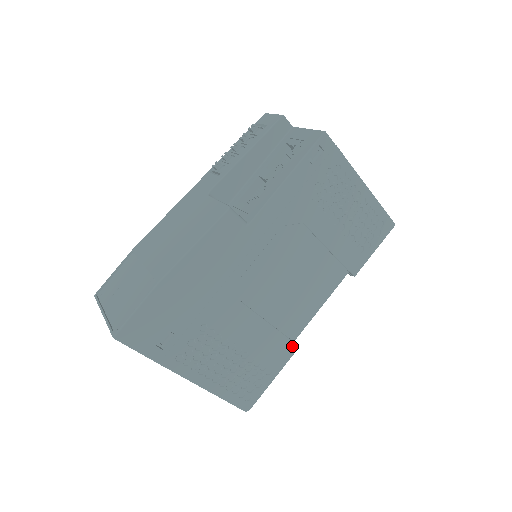
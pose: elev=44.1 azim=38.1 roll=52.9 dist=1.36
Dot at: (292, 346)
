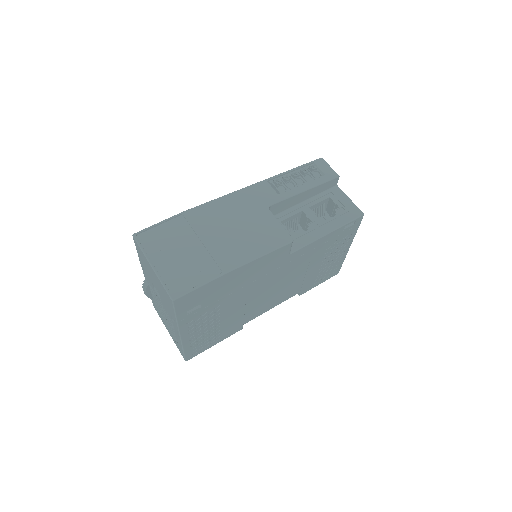
Dot at: (241, 327)
